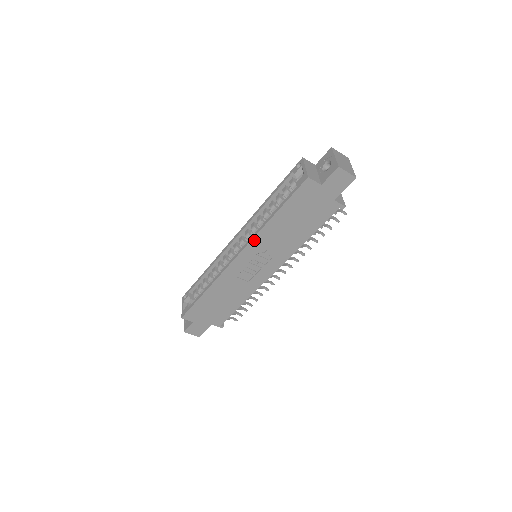
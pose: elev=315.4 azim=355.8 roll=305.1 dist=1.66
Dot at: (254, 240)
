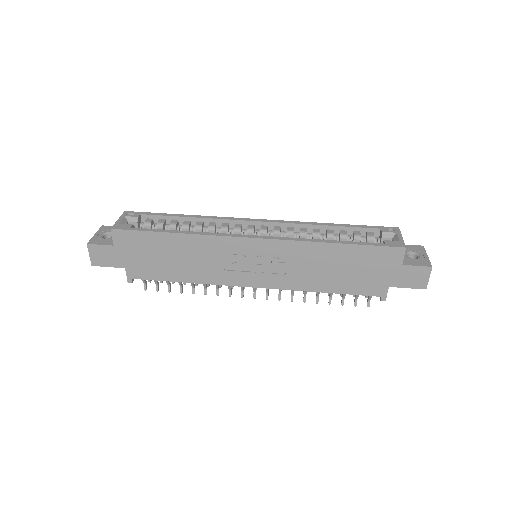
Dot at: (292, 243)
